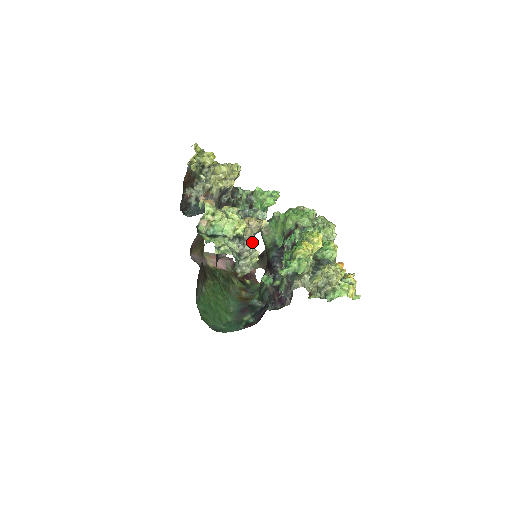
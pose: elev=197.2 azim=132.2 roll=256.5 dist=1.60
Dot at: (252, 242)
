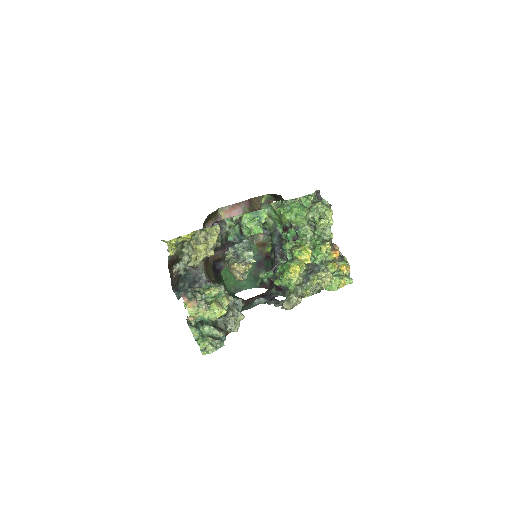
Dot at: (244, 276)
